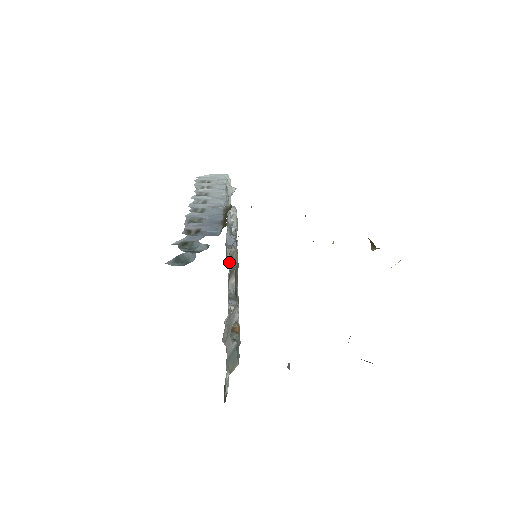
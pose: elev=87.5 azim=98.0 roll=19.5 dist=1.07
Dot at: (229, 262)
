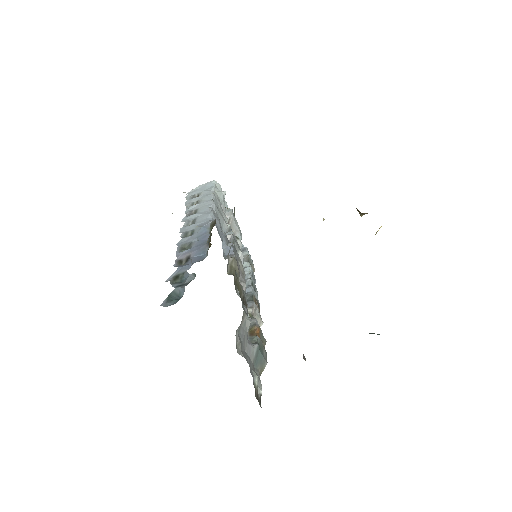
Dot at: (230, 273)
